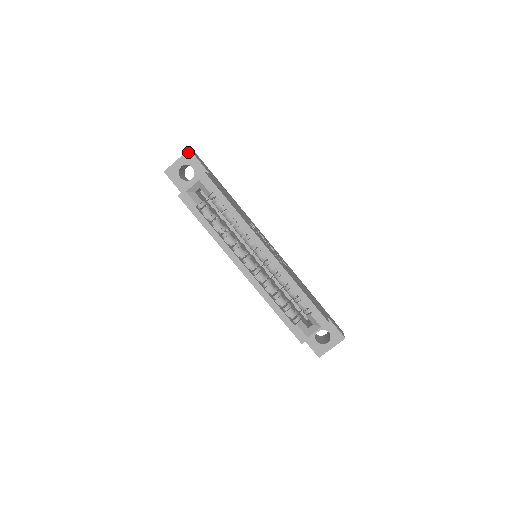
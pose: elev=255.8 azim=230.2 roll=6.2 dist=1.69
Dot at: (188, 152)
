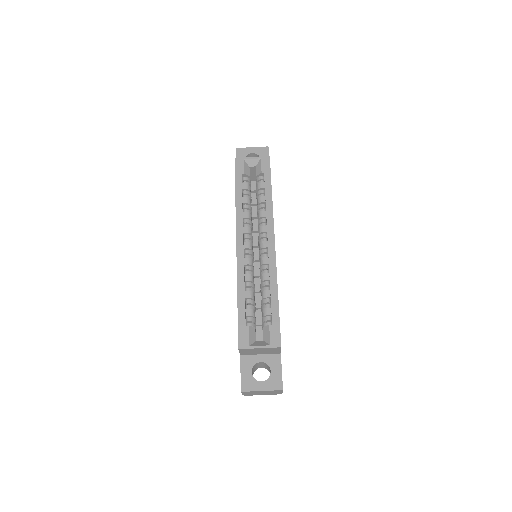
Dot at: (266, 148)
